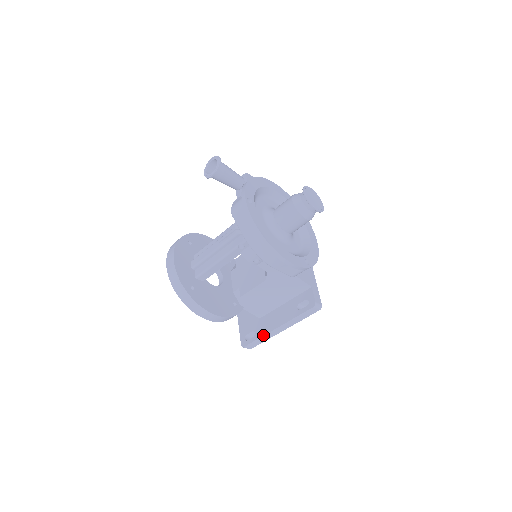
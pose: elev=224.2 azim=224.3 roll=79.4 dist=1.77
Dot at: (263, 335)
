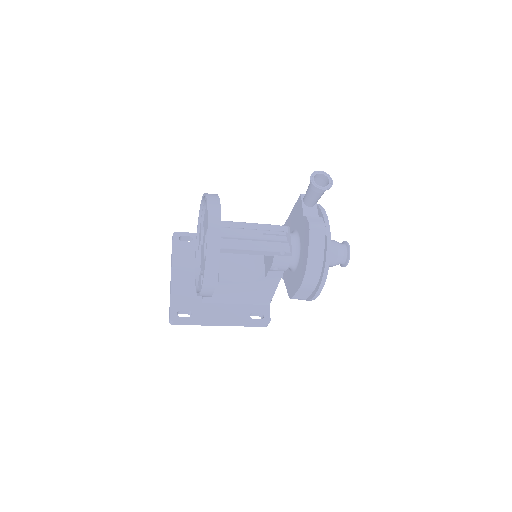
Dot at: (203, 321)
